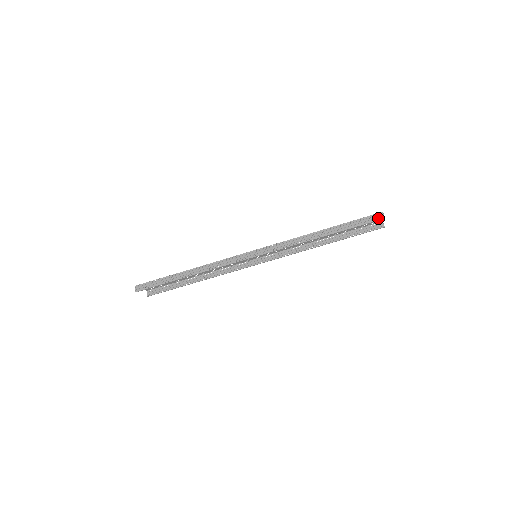
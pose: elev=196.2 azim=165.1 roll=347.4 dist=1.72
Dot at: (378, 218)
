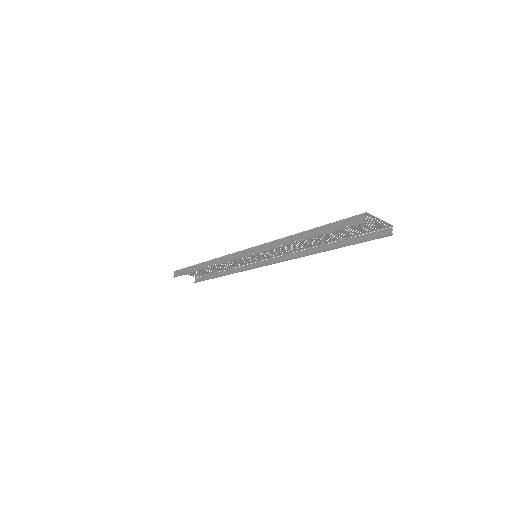
Dot at: (358, 221)
